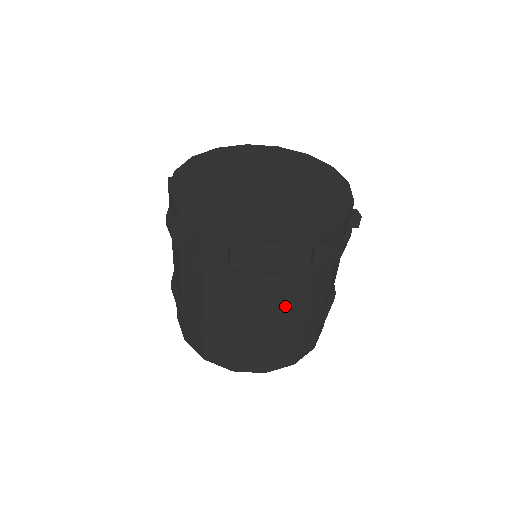
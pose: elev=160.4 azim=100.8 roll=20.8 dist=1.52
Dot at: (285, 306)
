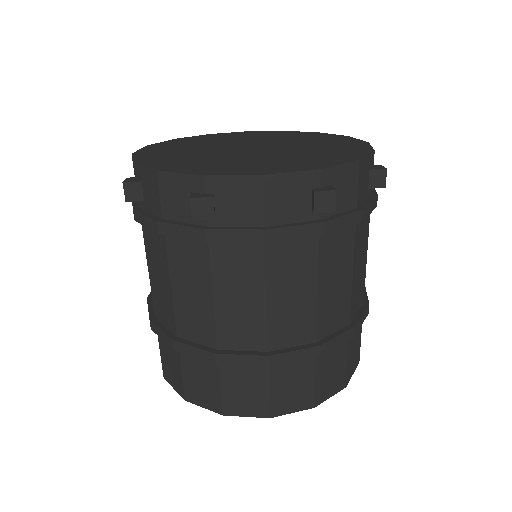
Dot at: (284, 293)
